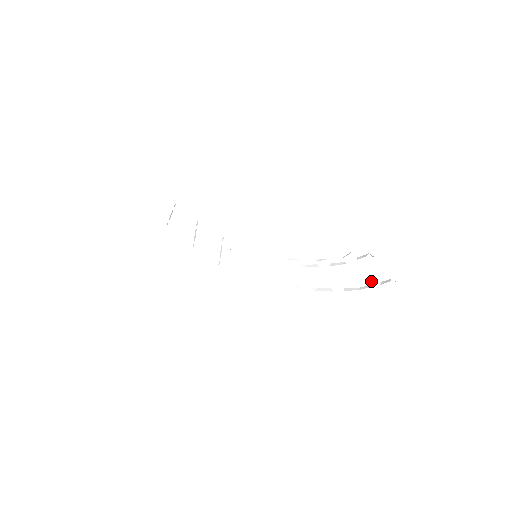
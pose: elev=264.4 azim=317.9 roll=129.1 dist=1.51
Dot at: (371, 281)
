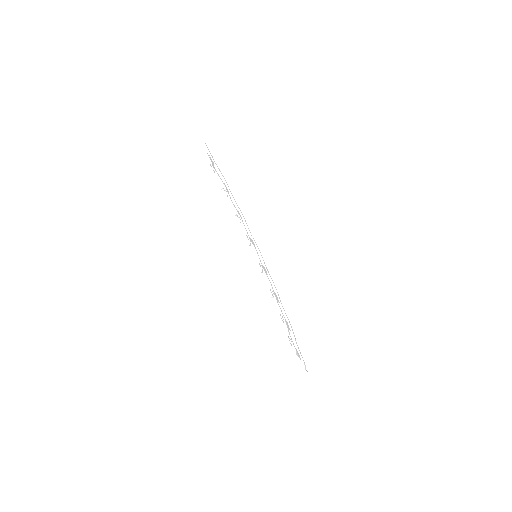
Dot at: occluded
